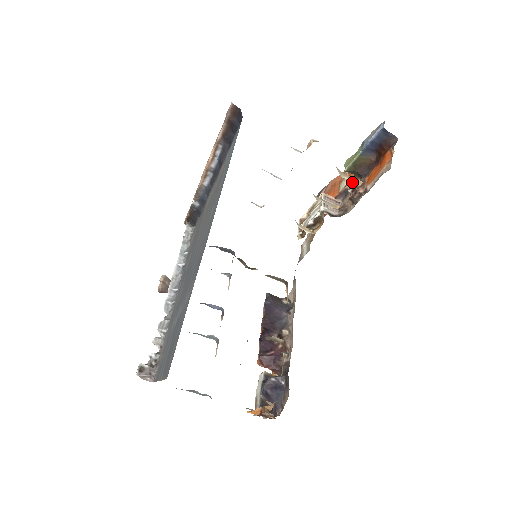
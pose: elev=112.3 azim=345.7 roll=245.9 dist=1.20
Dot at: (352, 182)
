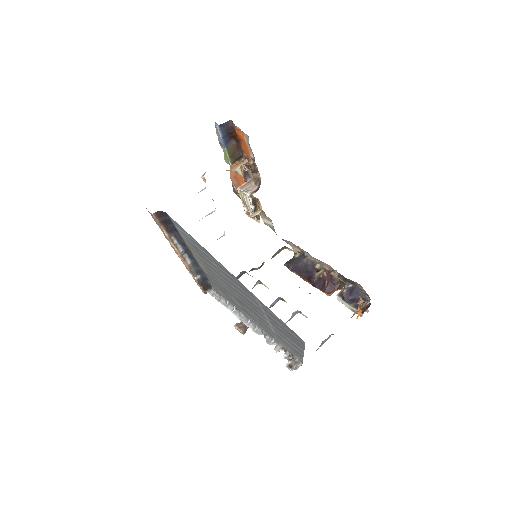
Dot at: (241, 165)
